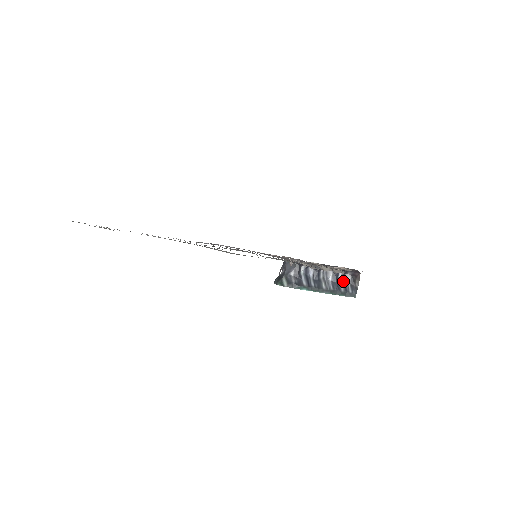
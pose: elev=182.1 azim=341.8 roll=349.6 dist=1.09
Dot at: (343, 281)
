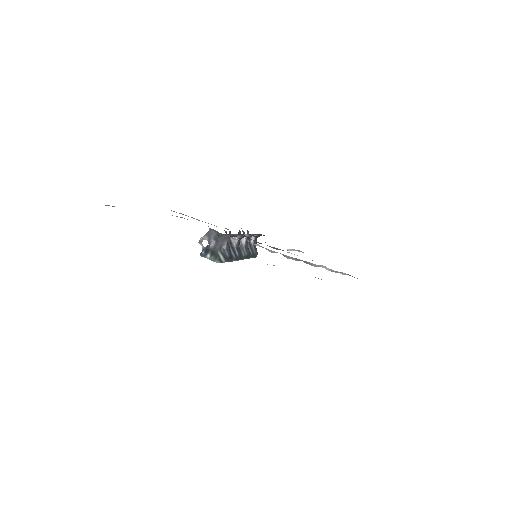
Dot at: (249, 243)
